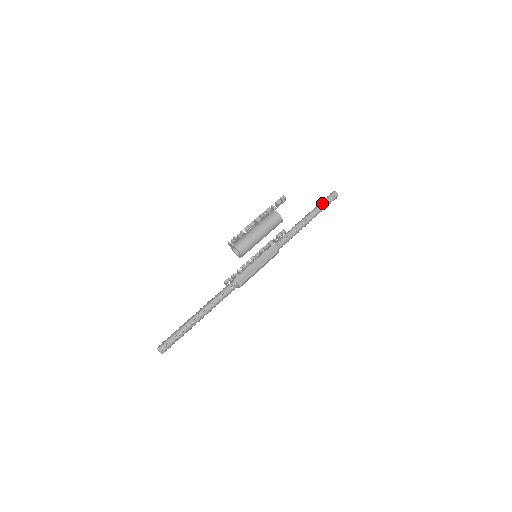
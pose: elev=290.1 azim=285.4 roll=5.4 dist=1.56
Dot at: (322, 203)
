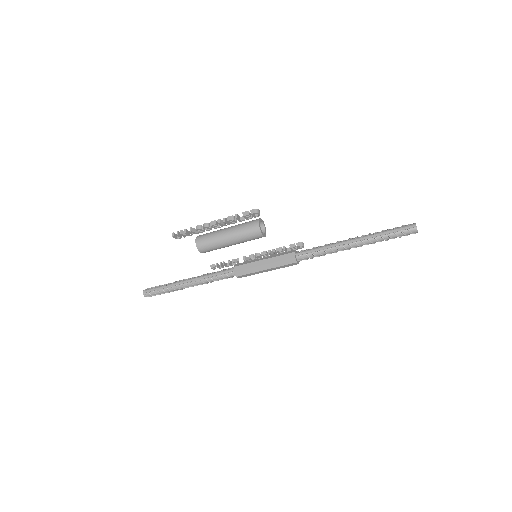
Dot at: (386, 231)
